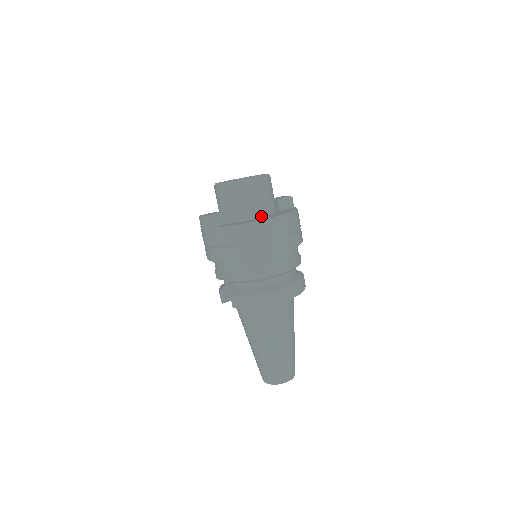
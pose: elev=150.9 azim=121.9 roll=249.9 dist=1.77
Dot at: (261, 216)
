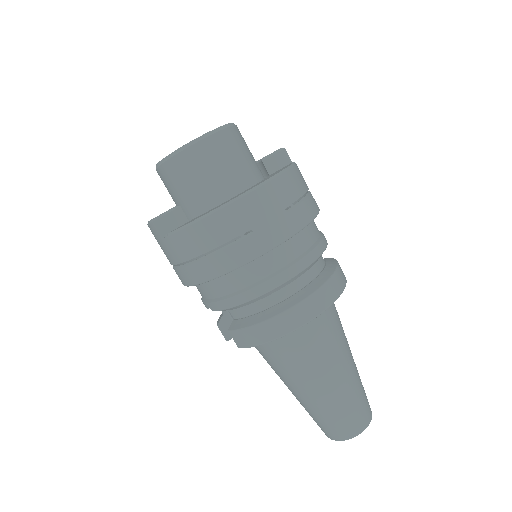
Dot at: (236, 193)
